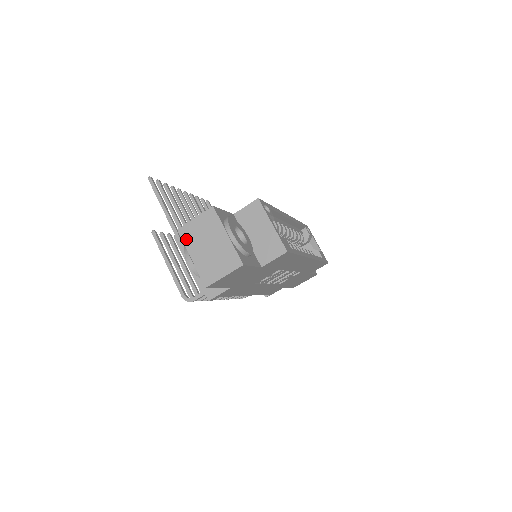
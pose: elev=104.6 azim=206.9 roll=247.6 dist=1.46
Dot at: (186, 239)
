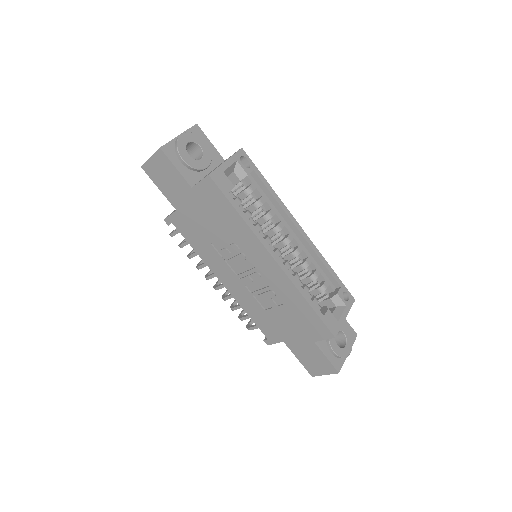
Dot at: occluded
